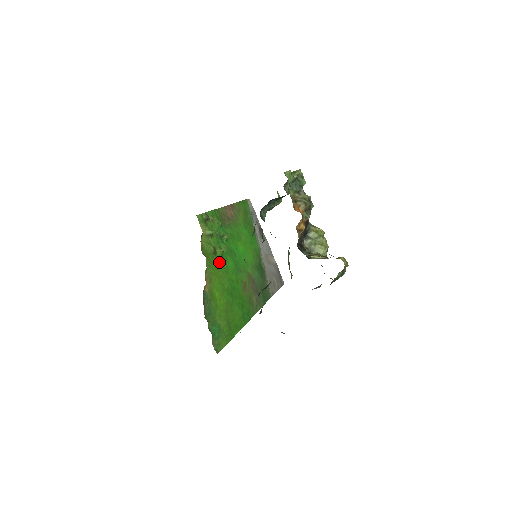
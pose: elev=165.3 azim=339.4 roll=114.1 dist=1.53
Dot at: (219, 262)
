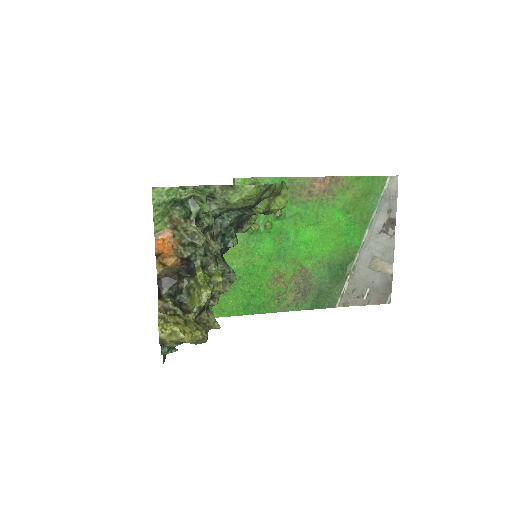
Dot at: (242, 238)
